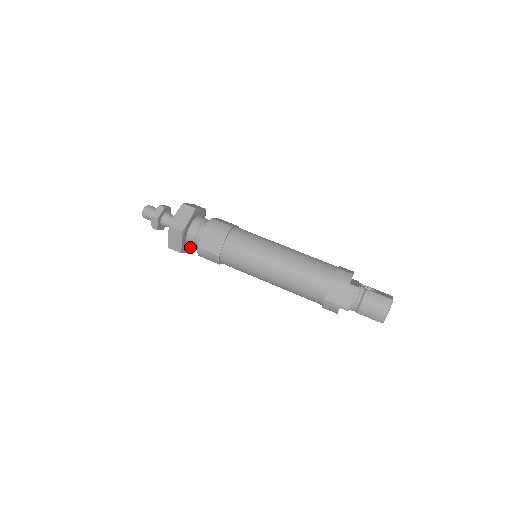
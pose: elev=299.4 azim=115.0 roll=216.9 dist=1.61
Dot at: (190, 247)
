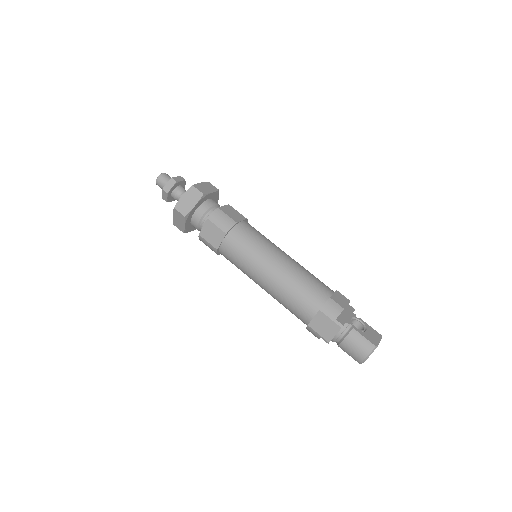
Dot at: occluded
